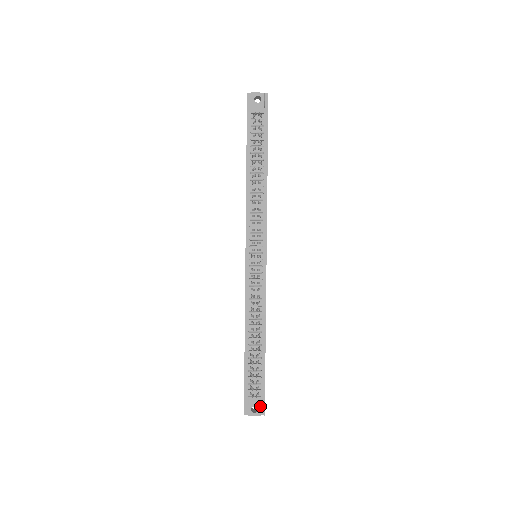
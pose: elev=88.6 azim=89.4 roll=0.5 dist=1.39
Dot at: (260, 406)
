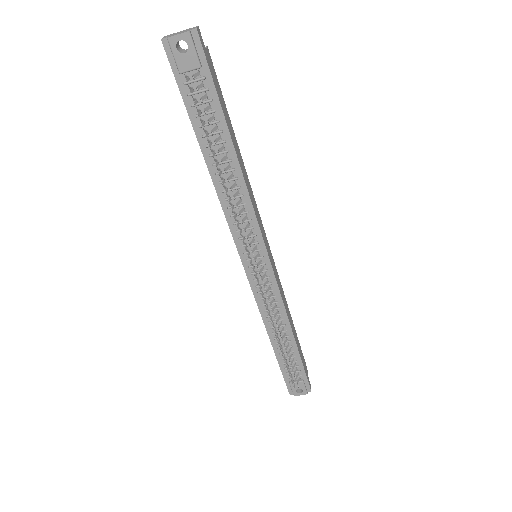
Dot at: (304, 388)
